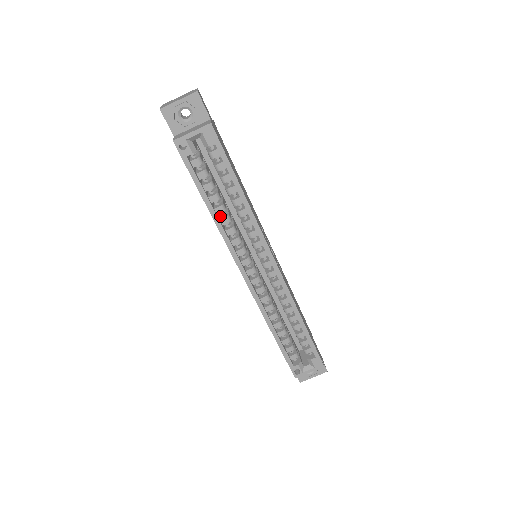
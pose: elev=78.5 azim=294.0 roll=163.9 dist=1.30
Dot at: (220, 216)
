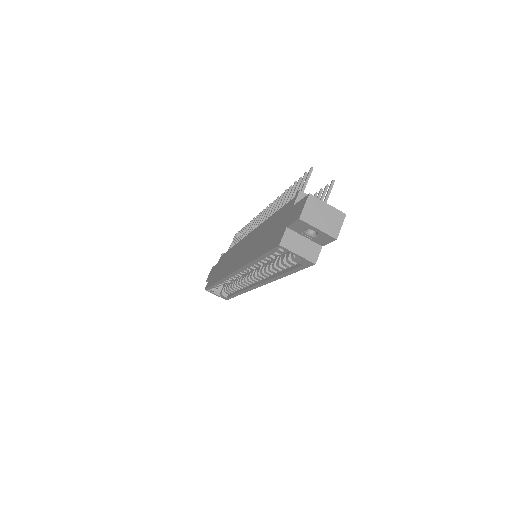
Dot at: occluded
